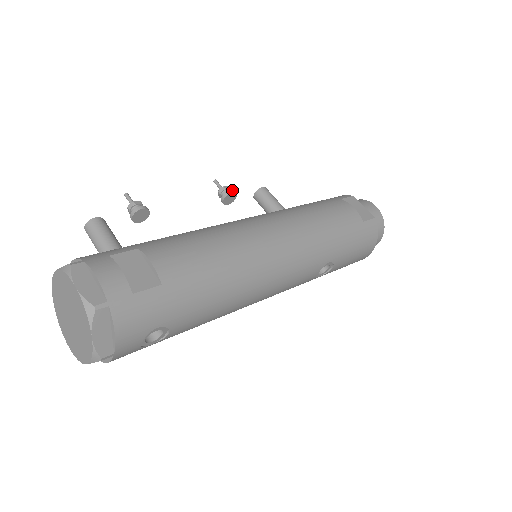
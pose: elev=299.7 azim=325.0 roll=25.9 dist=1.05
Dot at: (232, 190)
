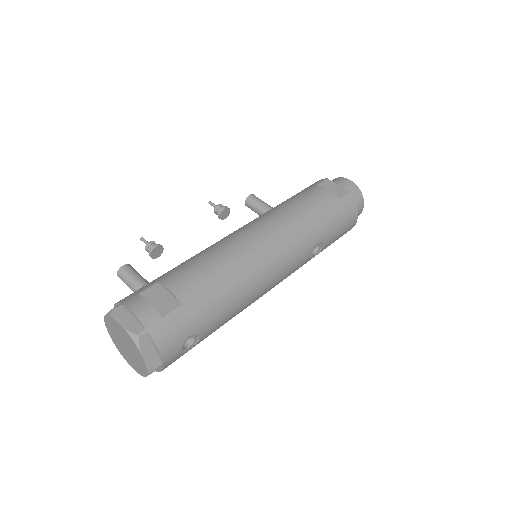
Dot at: (224, 206)
